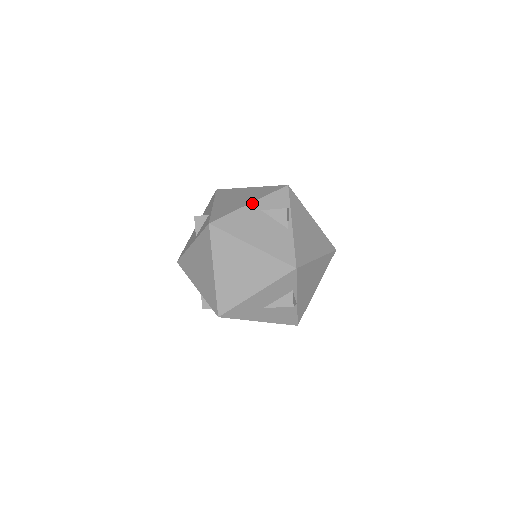
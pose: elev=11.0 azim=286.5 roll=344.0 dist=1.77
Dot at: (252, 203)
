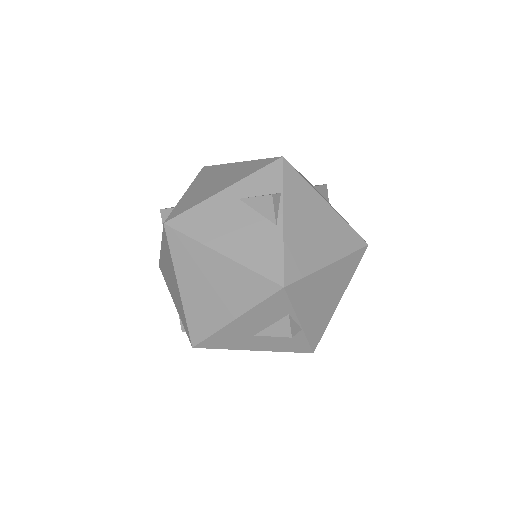
Dot at: (227, 189)
